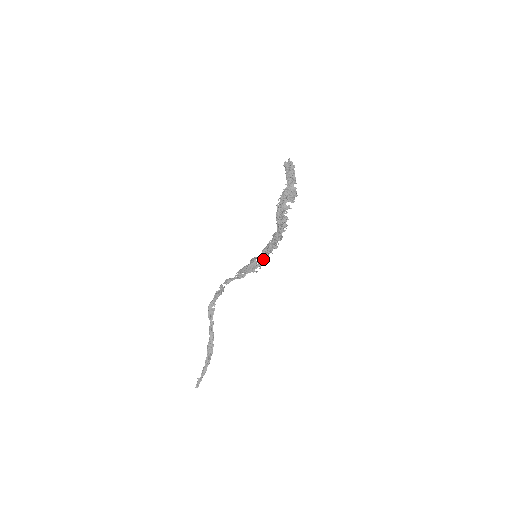
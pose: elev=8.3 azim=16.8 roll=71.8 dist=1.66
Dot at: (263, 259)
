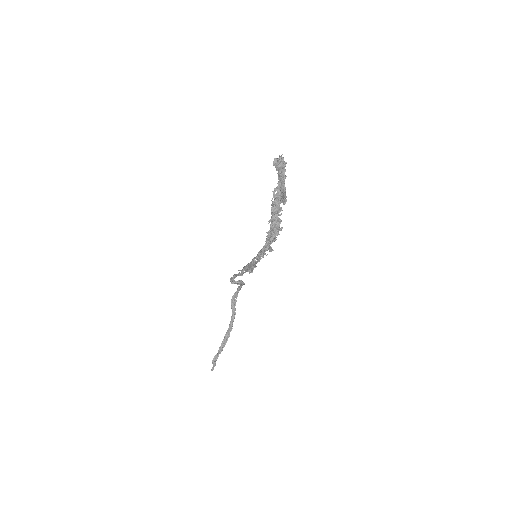
Dot at: (256, 261)
